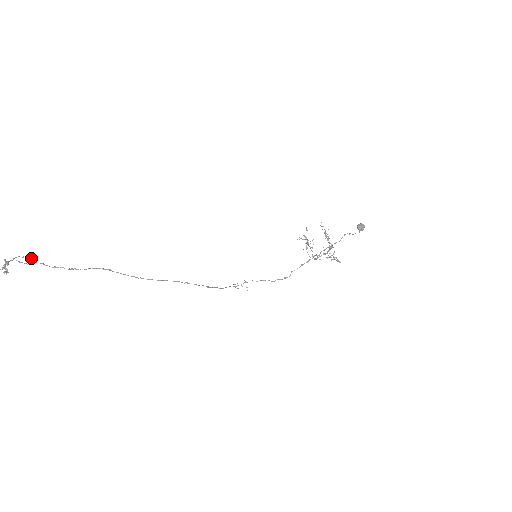
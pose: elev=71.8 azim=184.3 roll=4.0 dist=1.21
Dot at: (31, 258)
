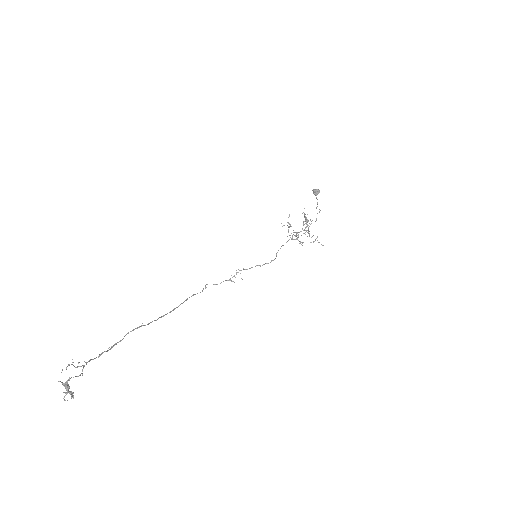
Dot at: (78, 362)
